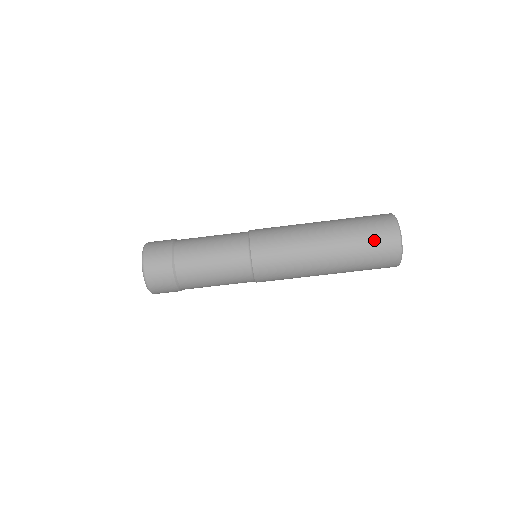
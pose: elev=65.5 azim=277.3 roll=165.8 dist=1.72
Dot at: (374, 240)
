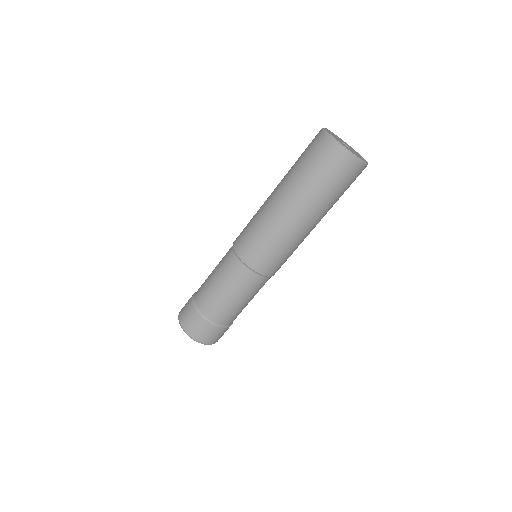
Dot at: (317, 164)
